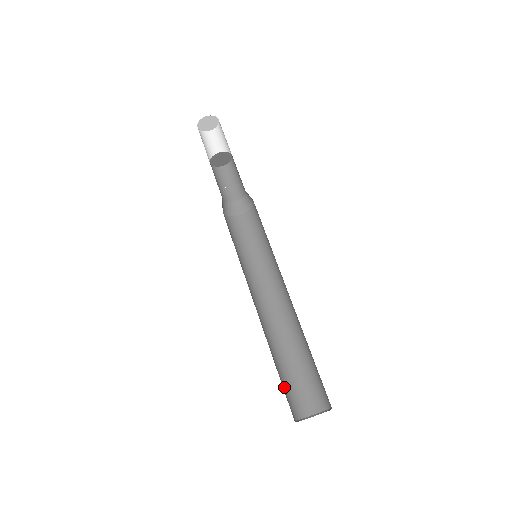
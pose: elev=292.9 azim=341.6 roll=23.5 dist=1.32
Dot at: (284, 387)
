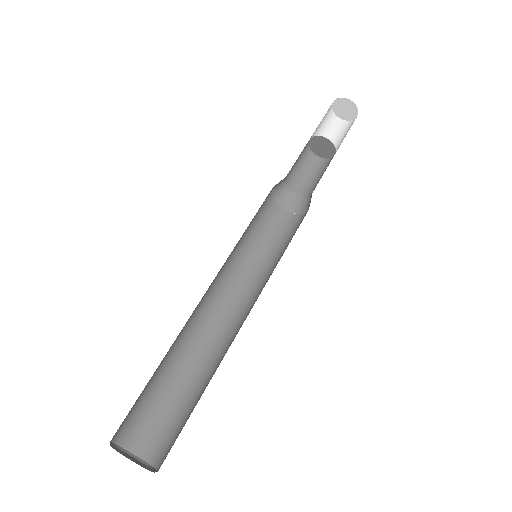
Dot at: (157, 409)
